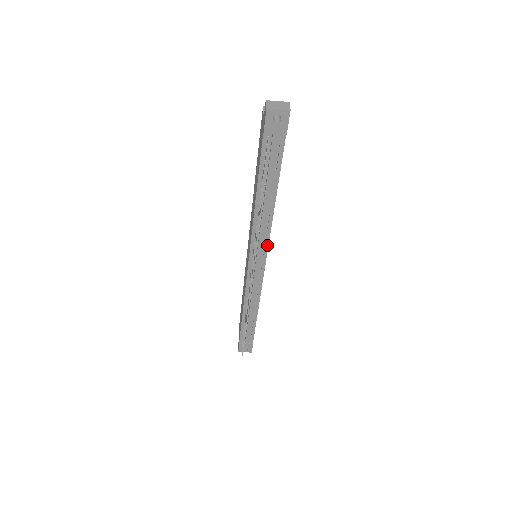
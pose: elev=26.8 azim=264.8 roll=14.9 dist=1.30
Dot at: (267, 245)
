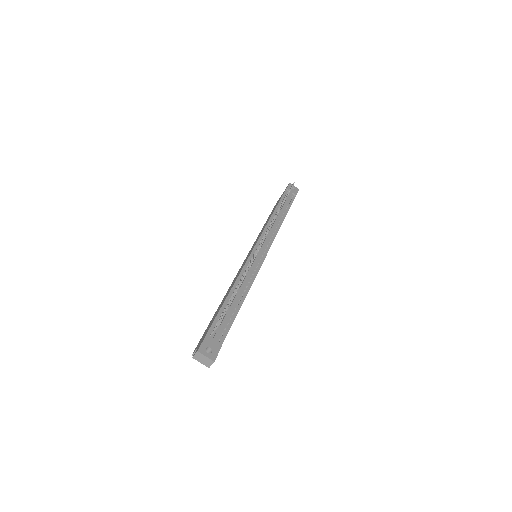
Dot at: (272, 241)
